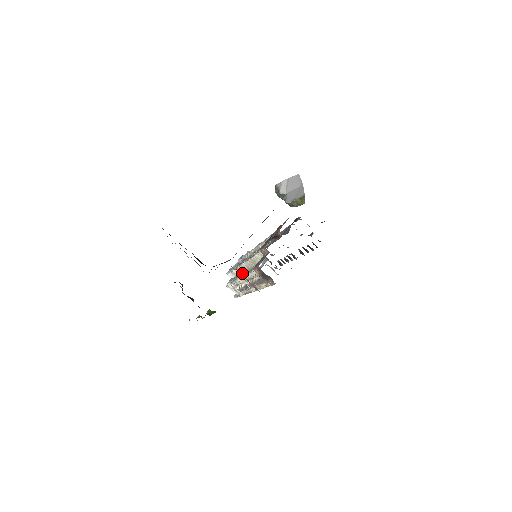
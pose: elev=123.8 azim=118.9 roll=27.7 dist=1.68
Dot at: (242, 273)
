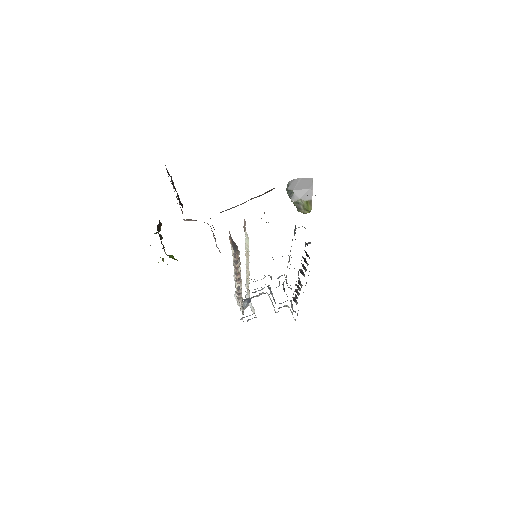
Dot at: occluded
